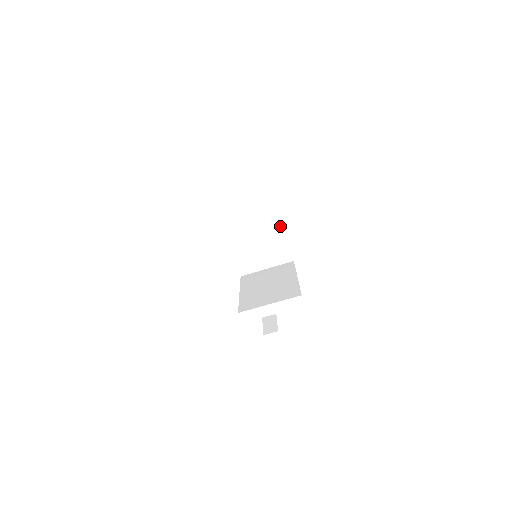
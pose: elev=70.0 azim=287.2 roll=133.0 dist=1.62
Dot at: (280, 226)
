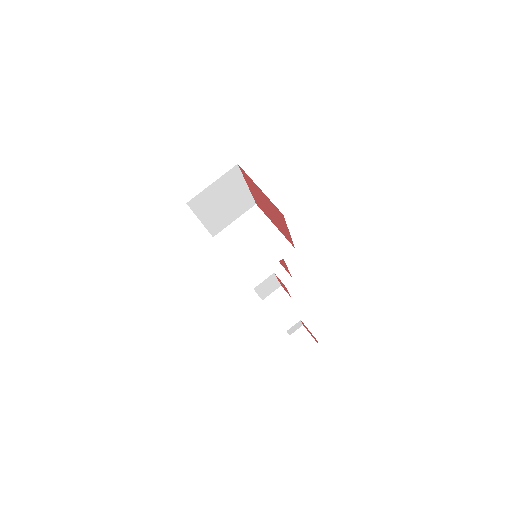
Dot at: (269, 223)
